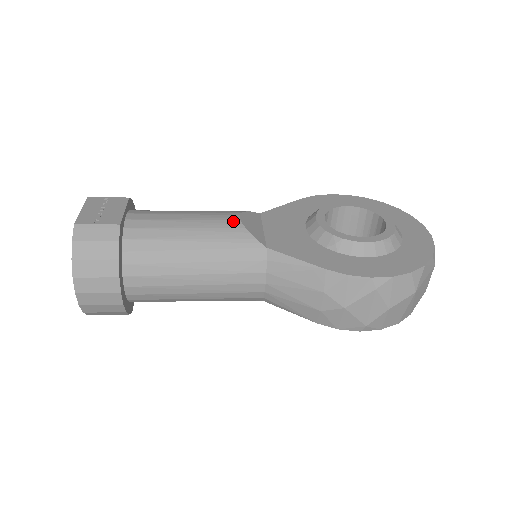
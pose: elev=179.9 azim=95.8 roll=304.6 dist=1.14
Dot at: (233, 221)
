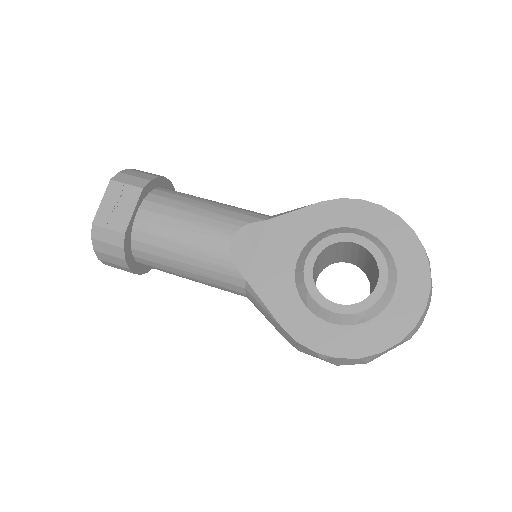
Dot at: (223, 245)
